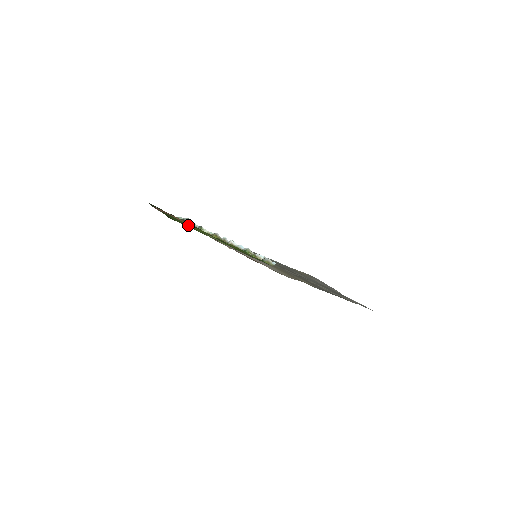
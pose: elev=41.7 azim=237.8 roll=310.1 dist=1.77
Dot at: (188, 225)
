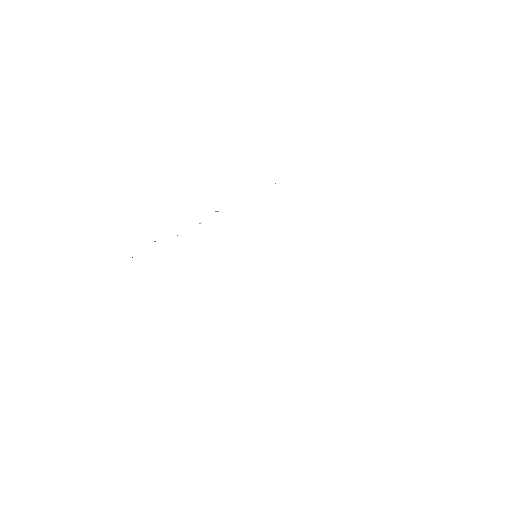
Dot at: occluded
